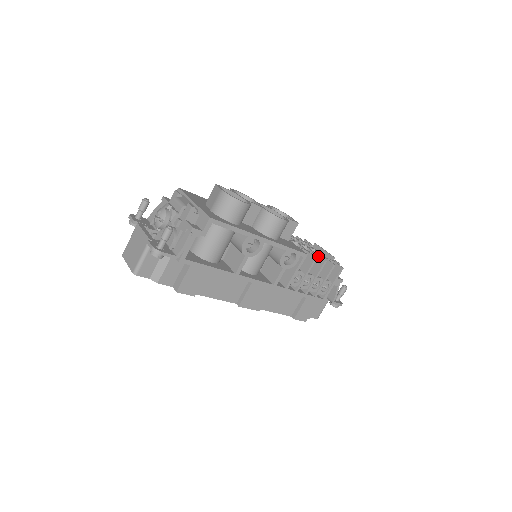
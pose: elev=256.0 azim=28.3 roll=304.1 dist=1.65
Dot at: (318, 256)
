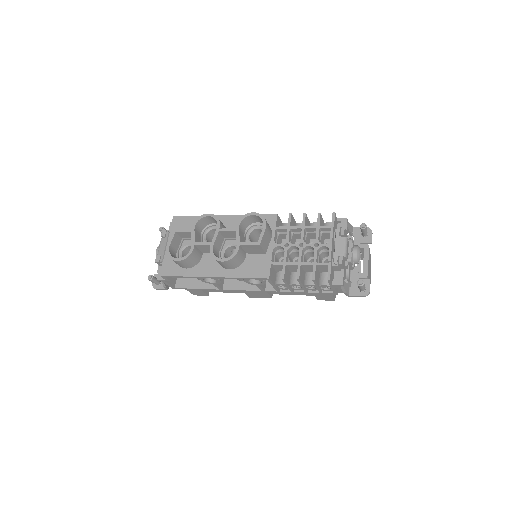
Dot at: occluded
